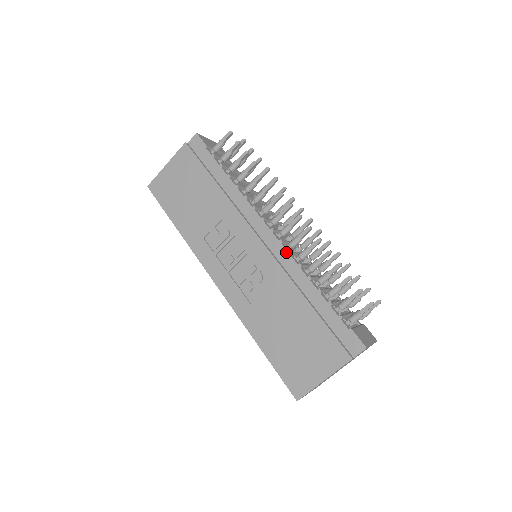
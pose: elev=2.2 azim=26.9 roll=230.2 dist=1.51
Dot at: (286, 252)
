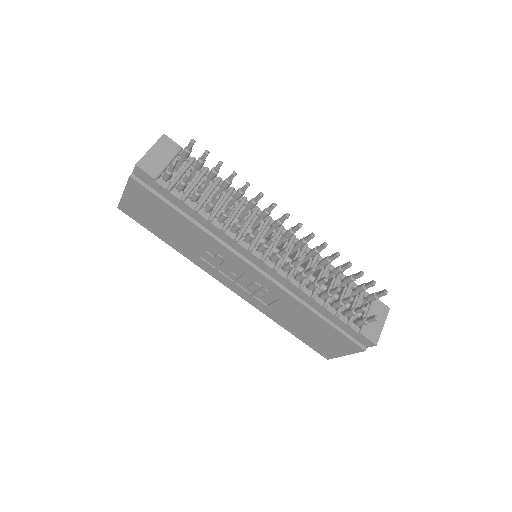
Dot at: (283, 278)
